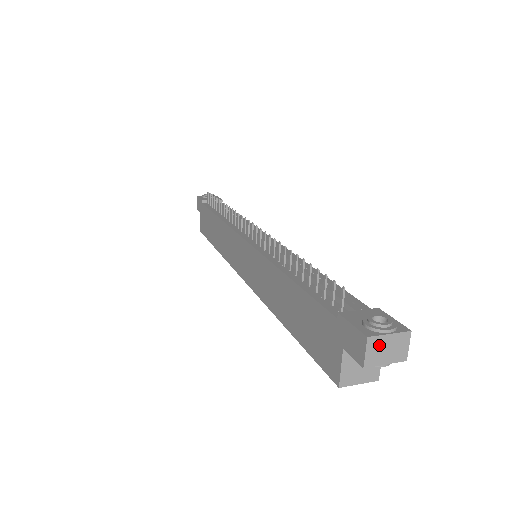
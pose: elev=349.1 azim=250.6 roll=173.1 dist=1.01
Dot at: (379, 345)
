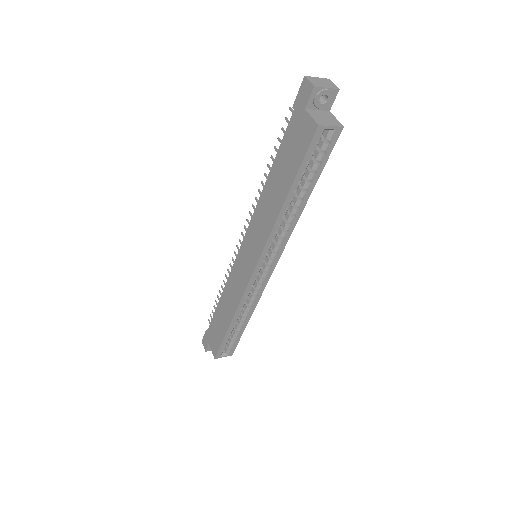
Dot at: (315, 80)
